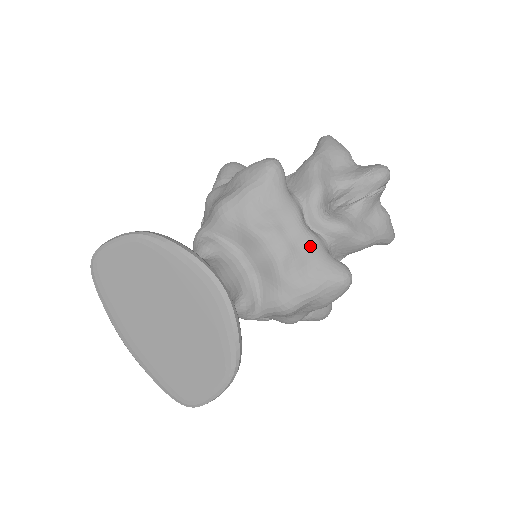
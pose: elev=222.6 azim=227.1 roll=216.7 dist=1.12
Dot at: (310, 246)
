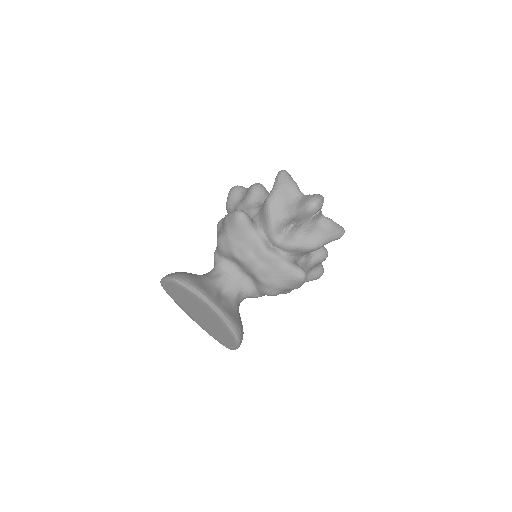
Dot at: (273, 262)
